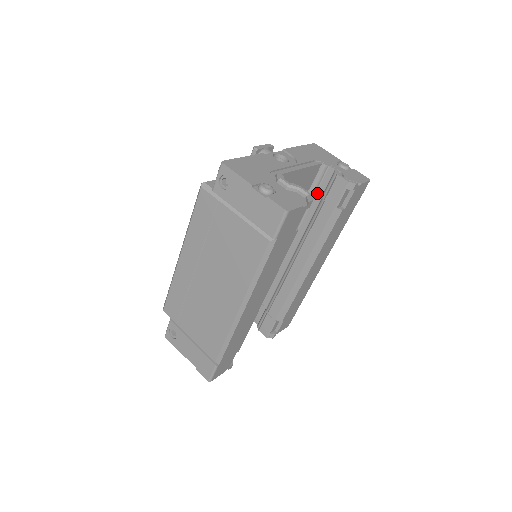
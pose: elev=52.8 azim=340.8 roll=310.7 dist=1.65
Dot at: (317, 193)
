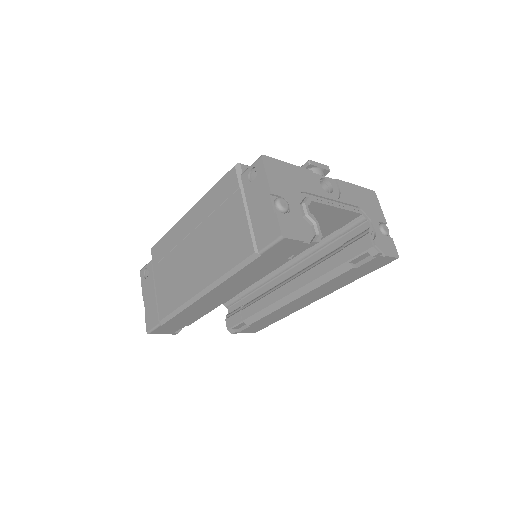
Dot at: (343, 237)
